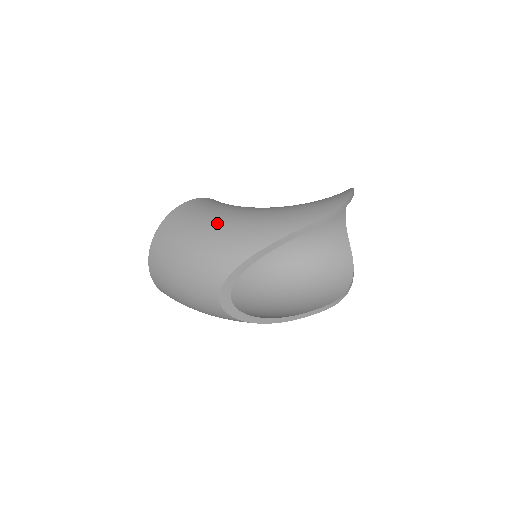
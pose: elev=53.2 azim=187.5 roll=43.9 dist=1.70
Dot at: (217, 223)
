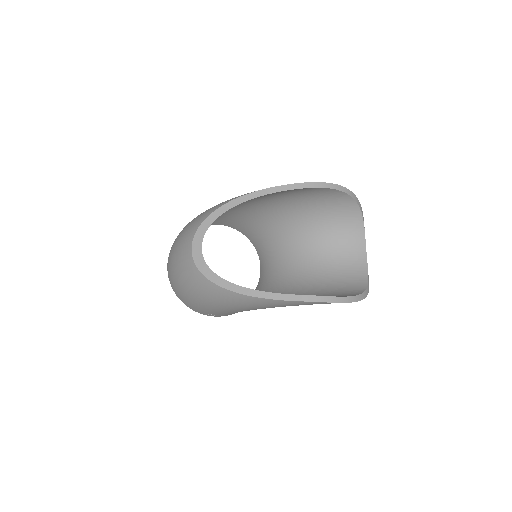
Dot at: occluded
